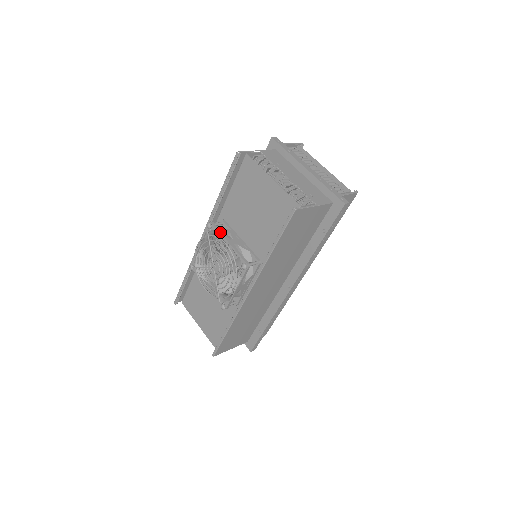
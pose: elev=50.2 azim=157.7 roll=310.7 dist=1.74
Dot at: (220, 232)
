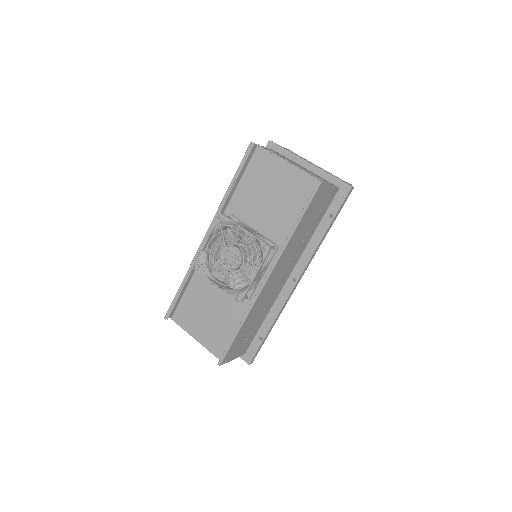
Dot at: (234, 221)
